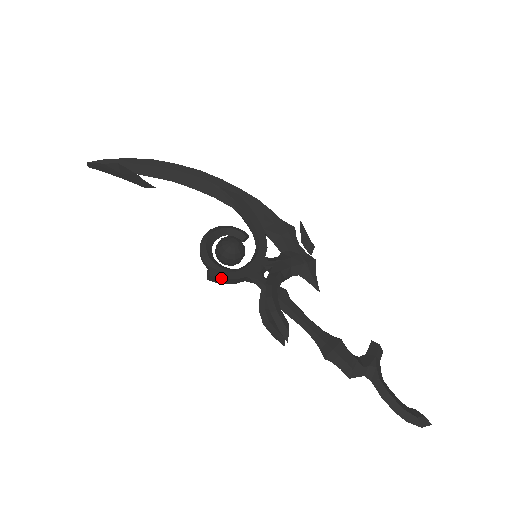
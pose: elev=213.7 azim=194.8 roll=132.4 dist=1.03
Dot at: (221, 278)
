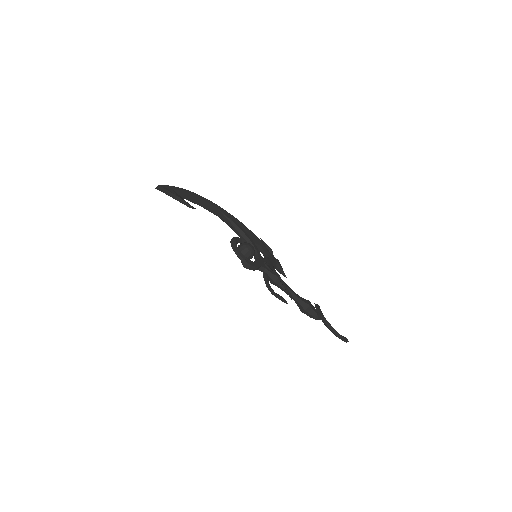
Dot at: (253, 266)
